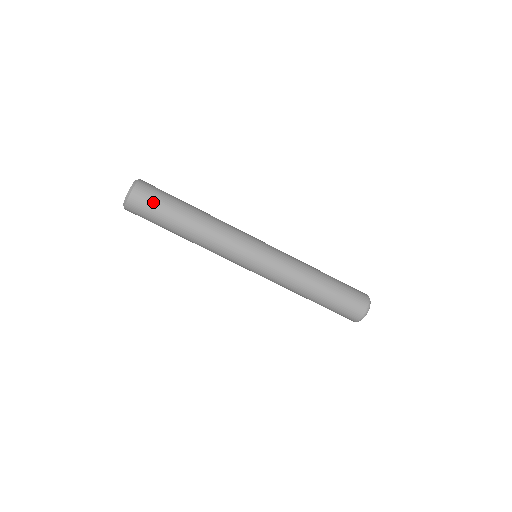
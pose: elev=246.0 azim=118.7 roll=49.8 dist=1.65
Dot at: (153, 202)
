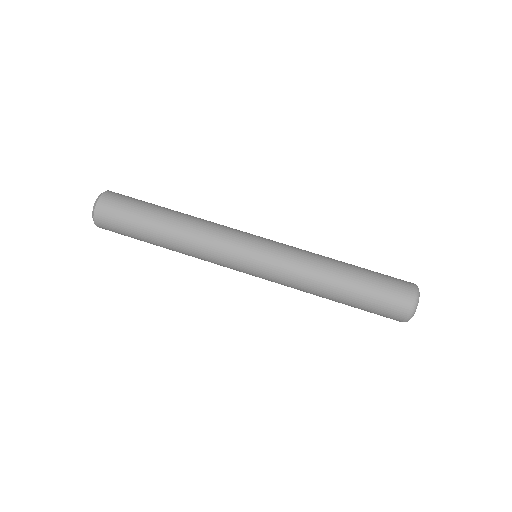
Dot at: (132, 198)
